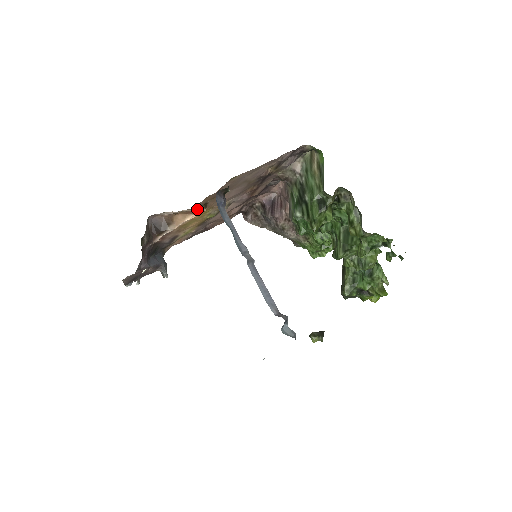
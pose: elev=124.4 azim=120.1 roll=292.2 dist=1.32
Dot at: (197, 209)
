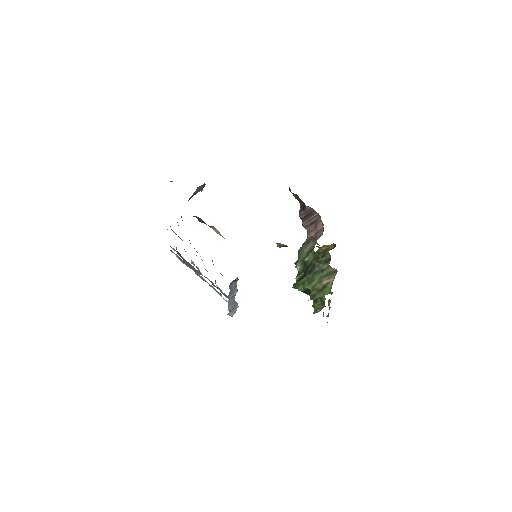
Dot at: occluded
